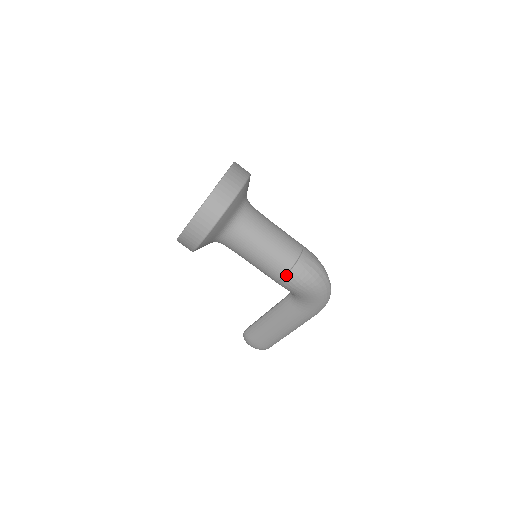
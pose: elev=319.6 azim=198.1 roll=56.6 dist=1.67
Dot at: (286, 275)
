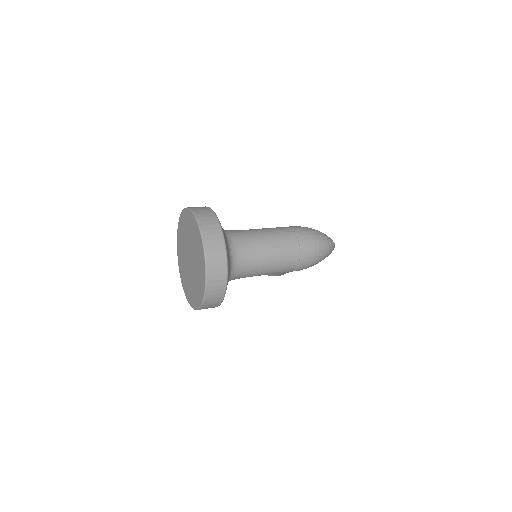
Dot at: (296, 269)
